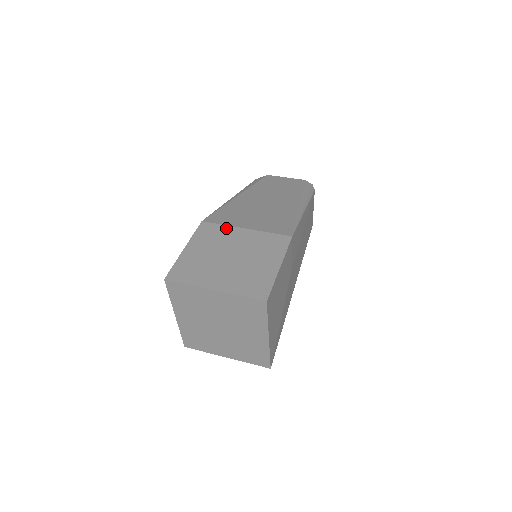
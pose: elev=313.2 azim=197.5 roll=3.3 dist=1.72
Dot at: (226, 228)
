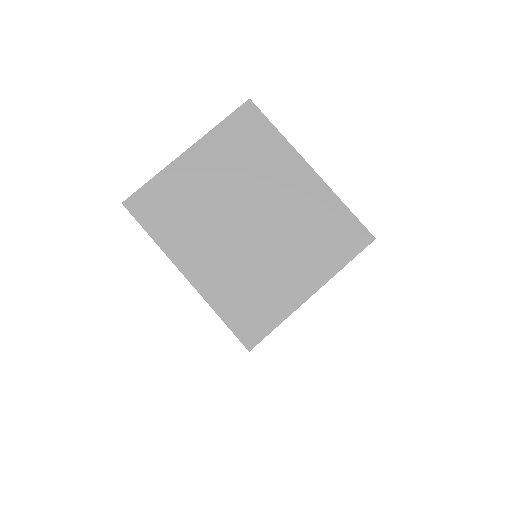
Dot at: occluded
